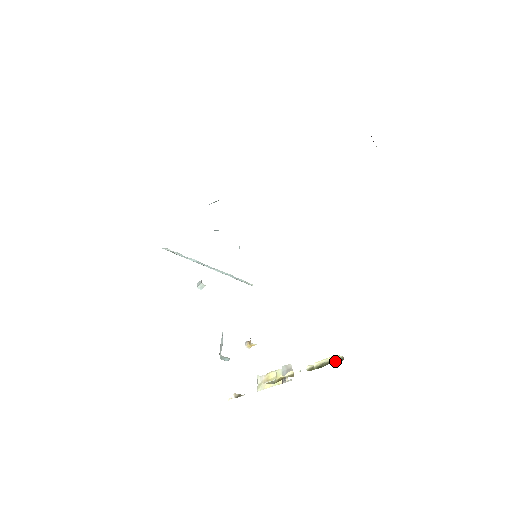
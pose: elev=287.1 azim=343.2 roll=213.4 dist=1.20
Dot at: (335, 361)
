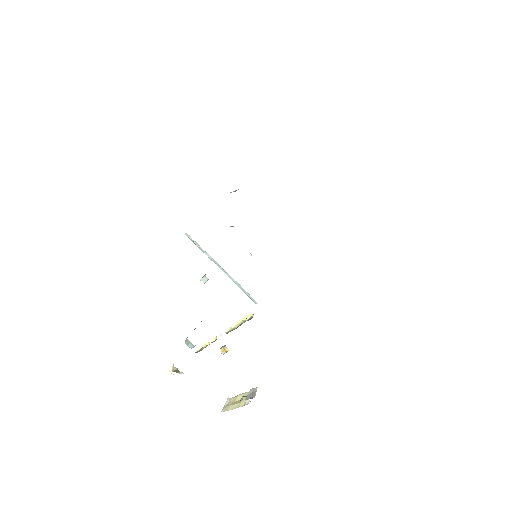
Dot at: (247, 320)
